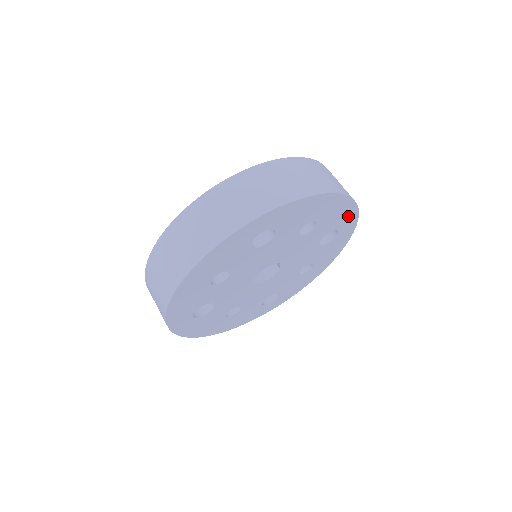
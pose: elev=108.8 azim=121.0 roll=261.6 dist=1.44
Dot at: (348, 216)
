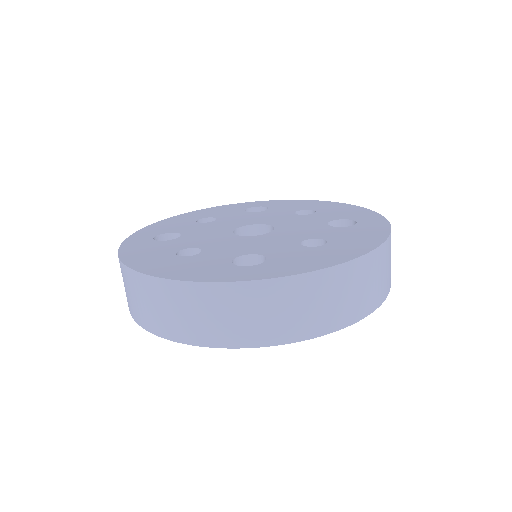
Dot at: occluded
